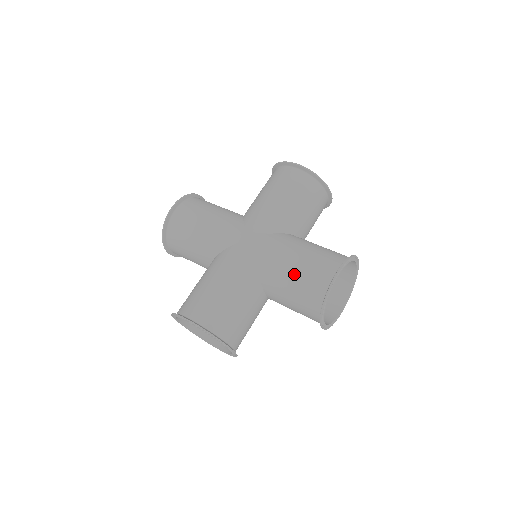
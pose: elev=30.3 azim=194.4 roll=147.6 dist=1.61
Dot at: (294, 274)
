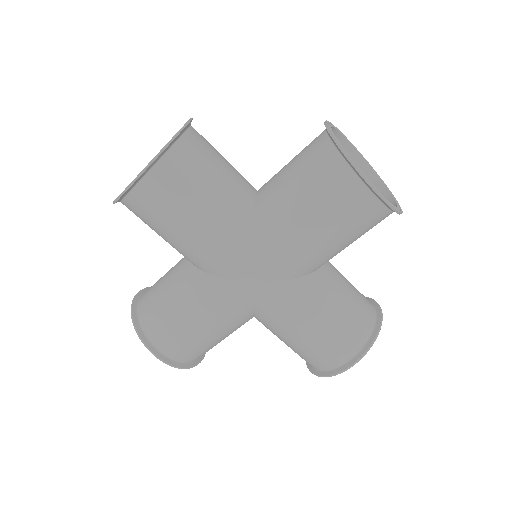
Dot at: (299, 343)
